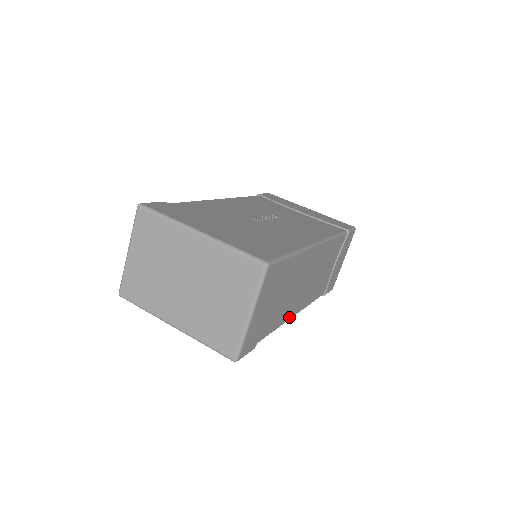
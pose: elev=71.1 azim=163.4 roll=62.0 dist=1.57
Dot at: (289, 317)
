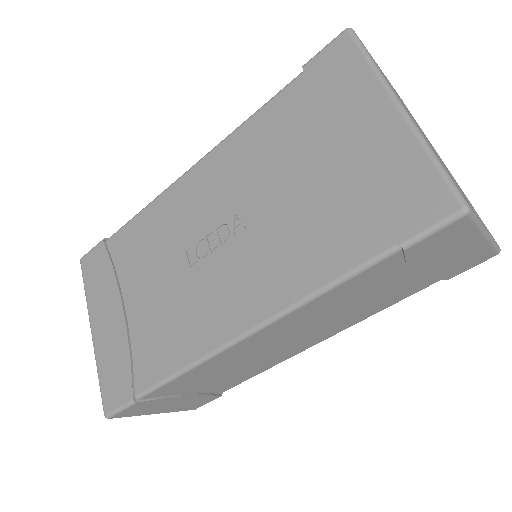
Dot at: (293, 354)
